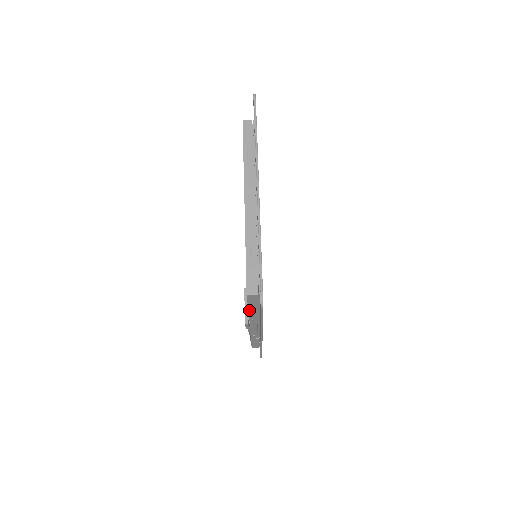
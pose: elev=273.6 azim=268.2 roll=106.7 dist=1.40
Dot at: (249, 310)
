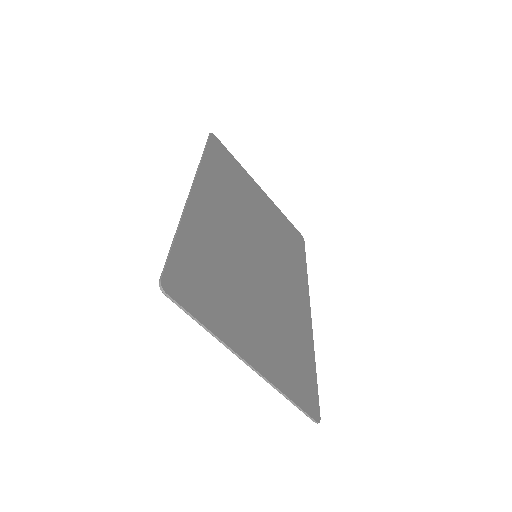
Dot at: occluded
